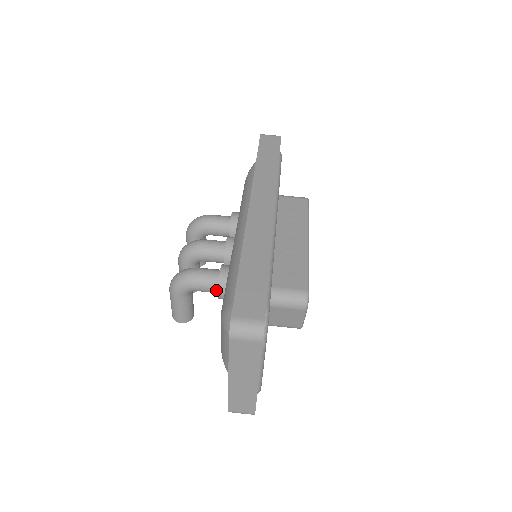
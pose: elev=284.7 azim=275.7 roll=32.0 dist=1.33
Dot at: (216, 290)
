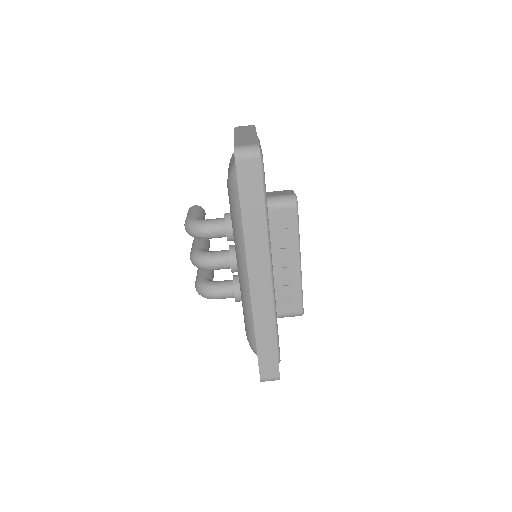
Dot at: occluded
